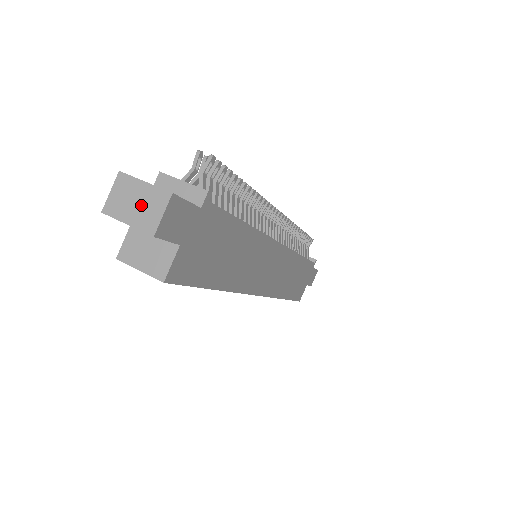
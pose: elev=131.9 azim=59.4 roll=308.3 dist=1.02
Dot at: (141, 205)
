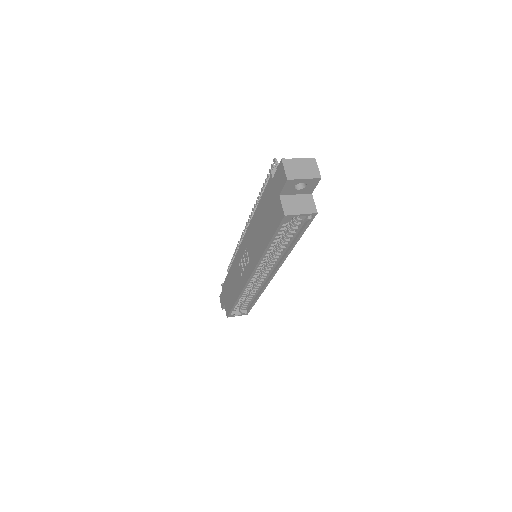
Dot at: (305, 168)
